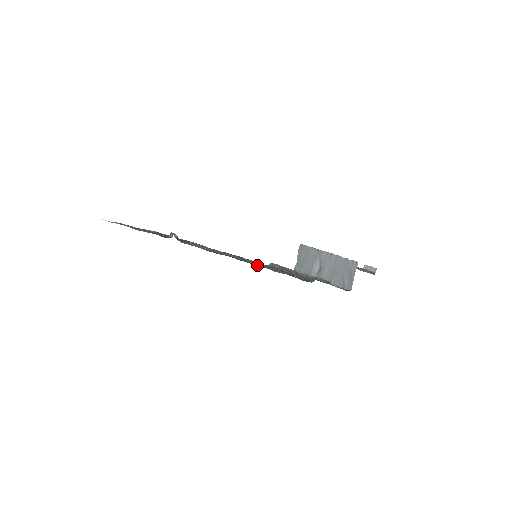
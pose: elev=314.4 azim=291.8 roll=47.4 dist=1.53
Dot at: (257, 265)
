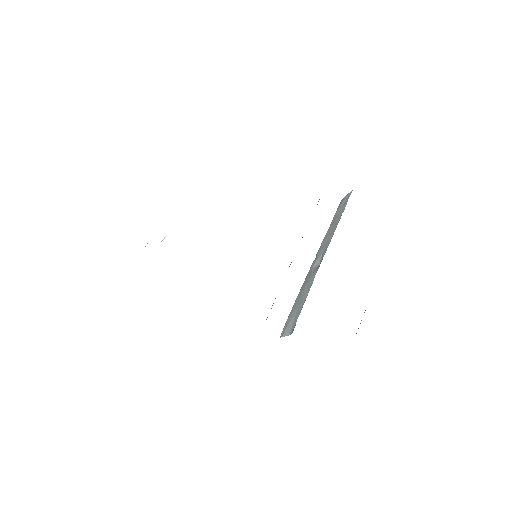
Dot at: occluded
